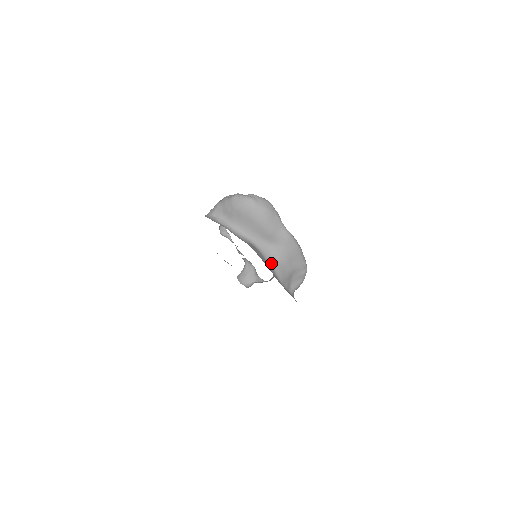
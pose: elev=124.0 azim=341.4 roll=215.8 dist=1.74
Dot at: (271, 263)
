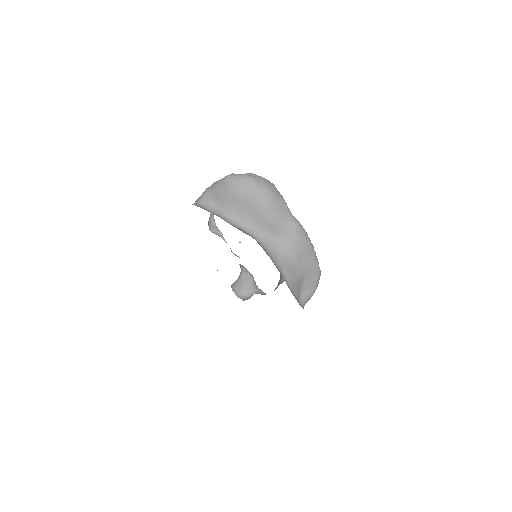
Dot at: (277, 261)
